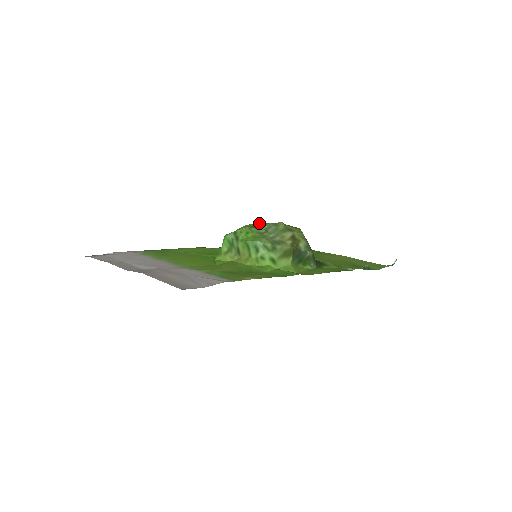
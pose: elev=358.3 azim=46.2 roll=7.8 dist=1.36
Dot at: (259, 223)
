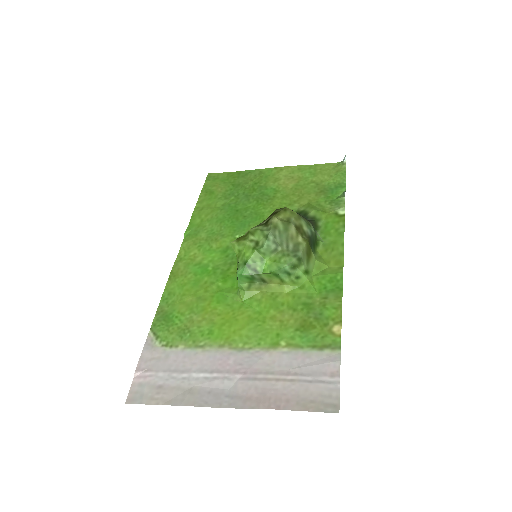
Dot at: (249, 230)
